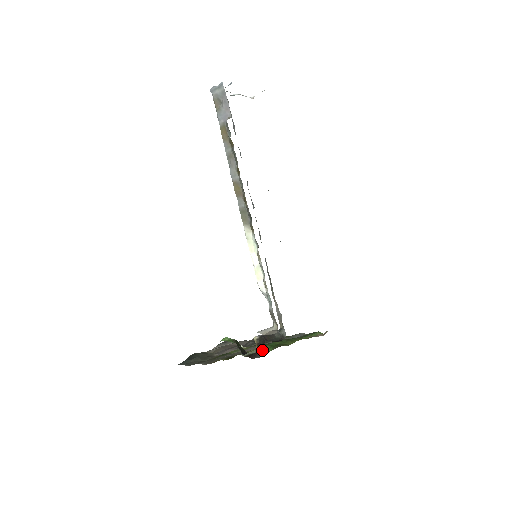
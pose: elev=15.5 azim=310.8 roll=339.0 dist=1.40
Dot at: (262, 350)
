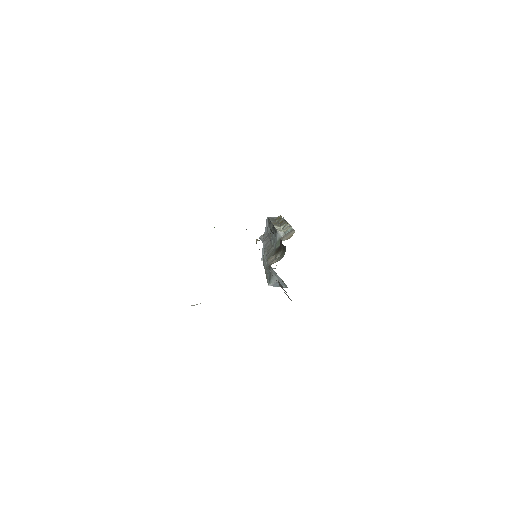
Dot at: occluded
